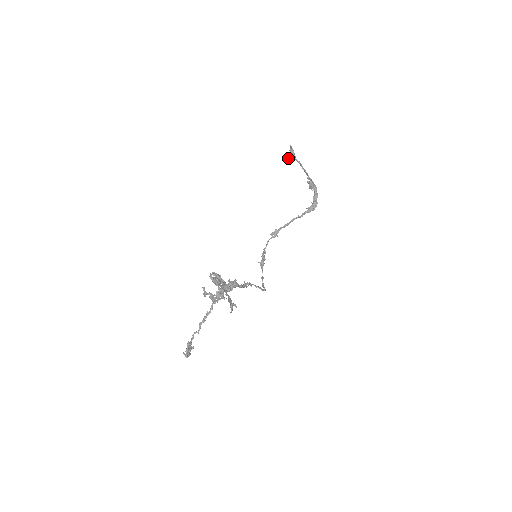
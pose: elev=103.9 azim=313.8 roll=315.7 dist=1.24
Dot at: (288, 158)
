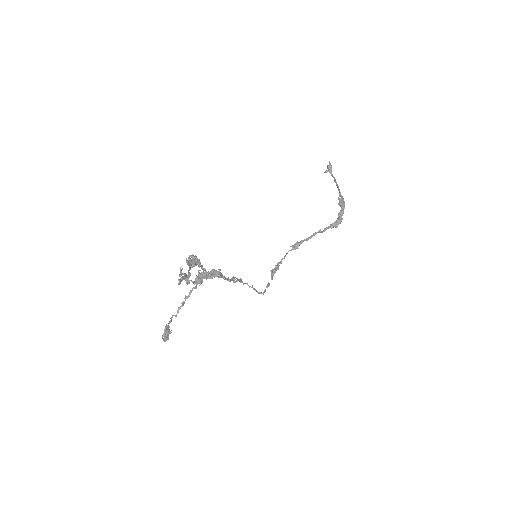
Dot at: occluded
